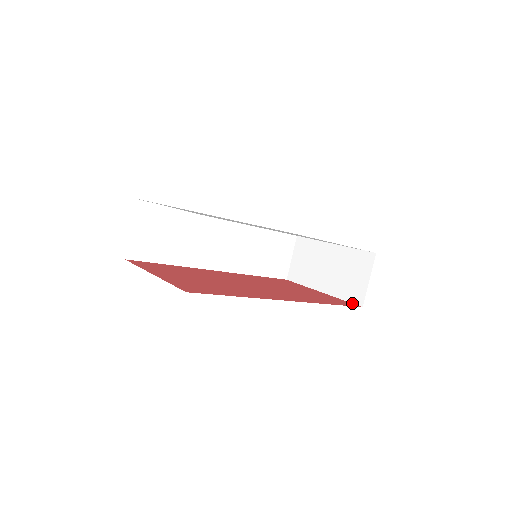
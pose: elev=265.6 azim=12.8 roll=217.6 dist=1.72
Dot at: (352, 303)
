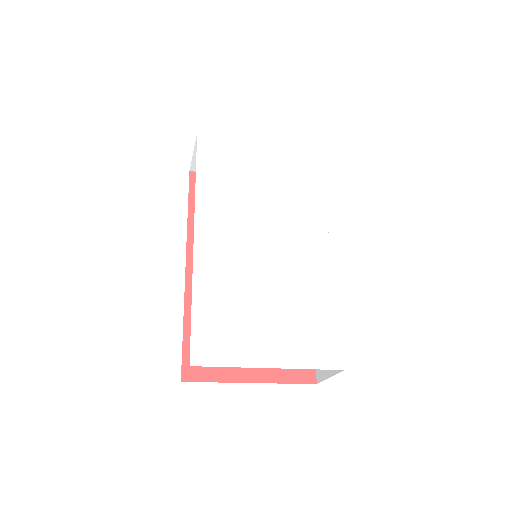
Dot at: occluded
